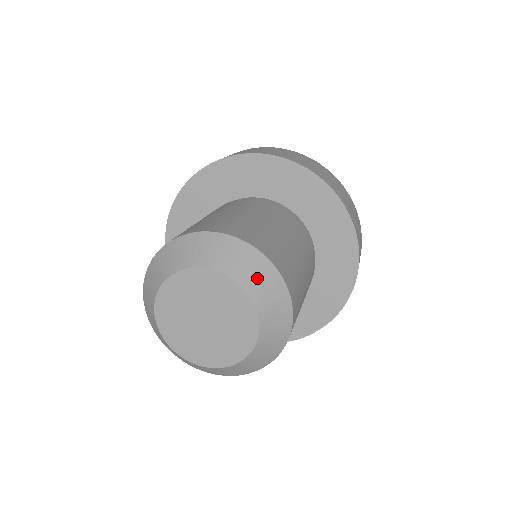
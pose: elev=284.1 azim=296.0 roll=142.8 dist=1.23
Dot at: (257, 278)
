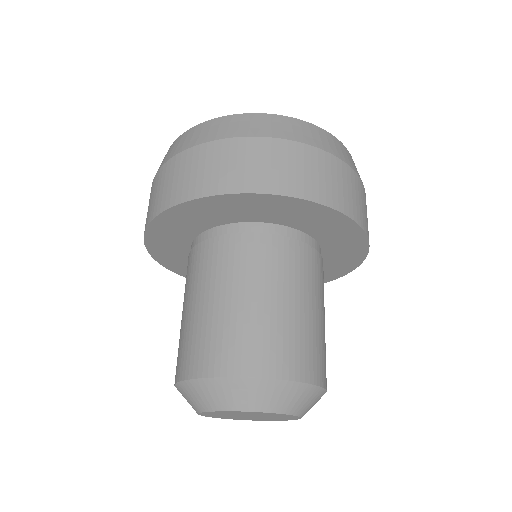
Dot at: (286, 400)
